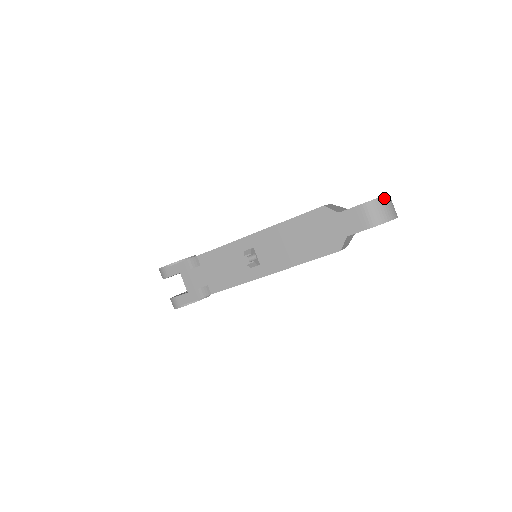
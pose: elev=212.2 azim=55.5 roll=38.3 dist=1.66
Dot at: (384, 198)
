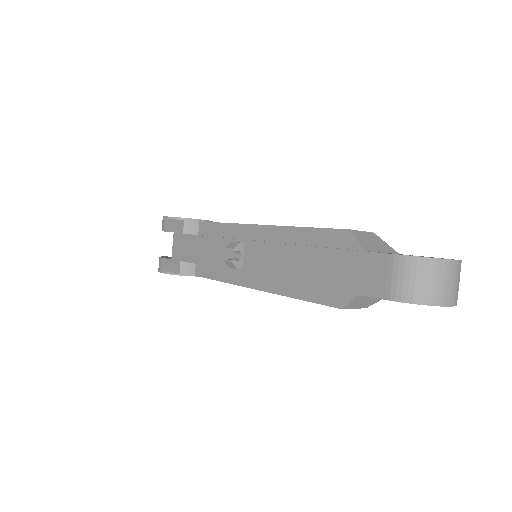
Dot at: (439, 263)
